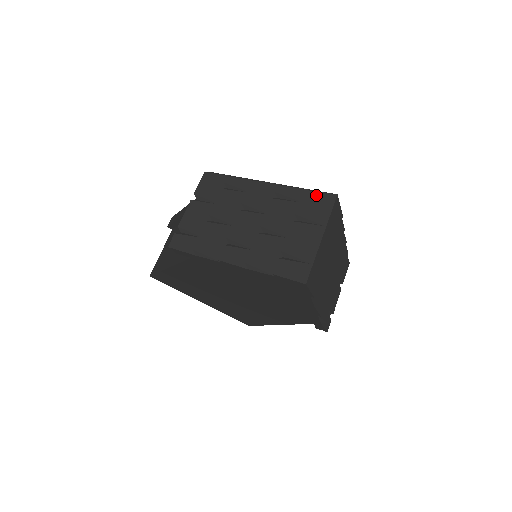
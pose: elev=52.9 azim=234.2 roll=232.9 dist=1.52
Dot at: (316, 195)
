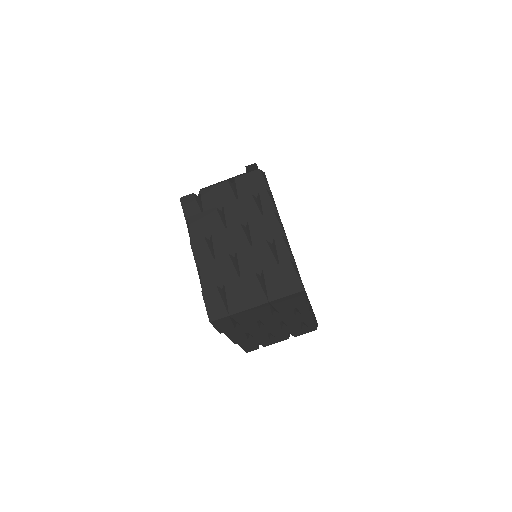
Dot at: (292, 273)
